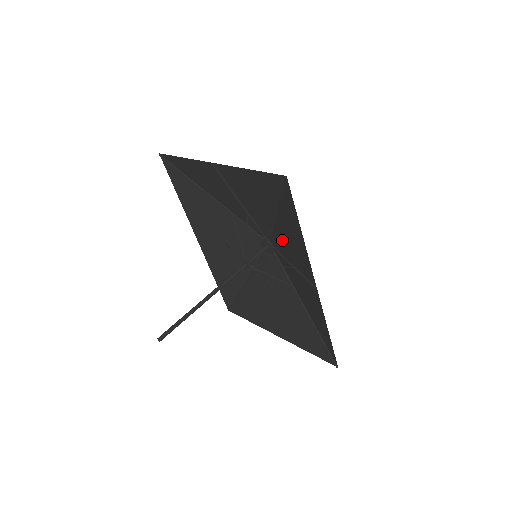
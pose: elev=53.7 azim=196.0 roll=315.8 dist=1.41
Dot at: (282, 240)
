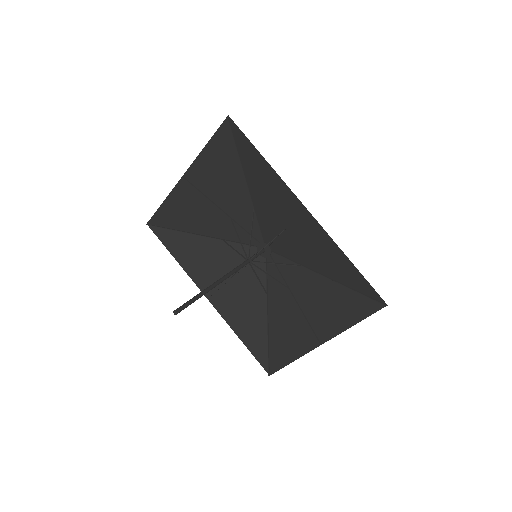
Dot at: (266, 214)
